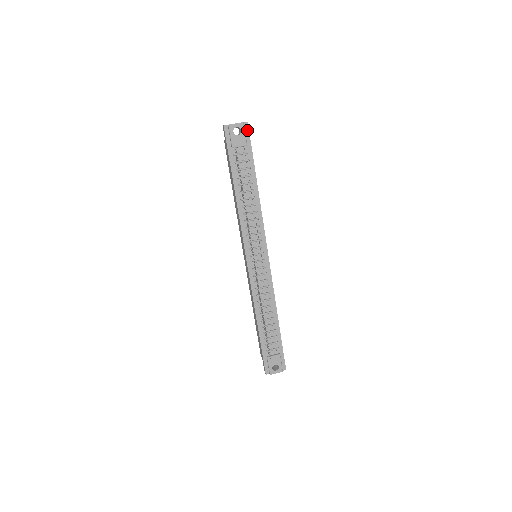
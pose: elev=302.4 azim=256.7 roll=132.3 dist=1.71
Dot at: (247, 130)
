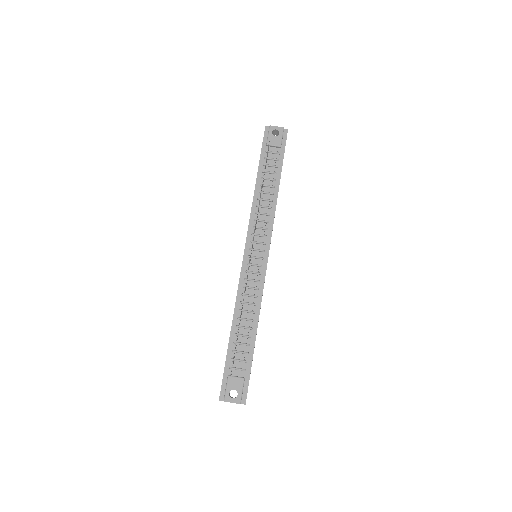
Dot at: (285, 136)
